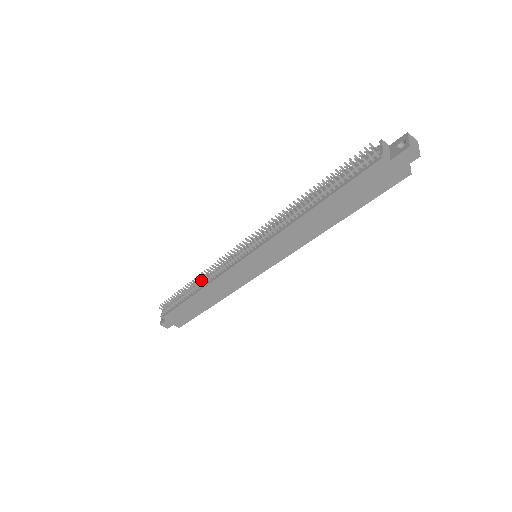
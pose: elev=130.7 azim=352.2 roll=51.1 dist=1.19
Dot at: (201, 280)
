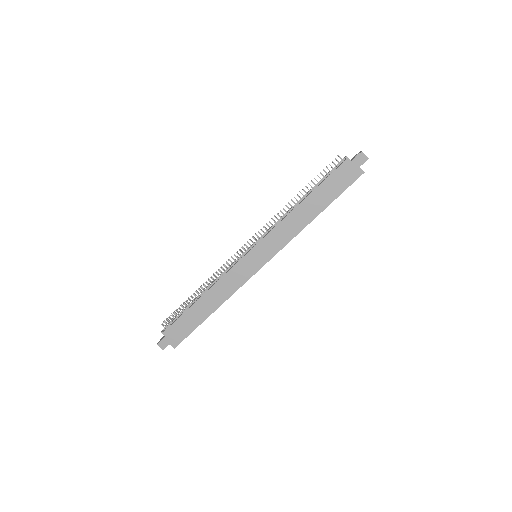
Dot at: (207, 284)
